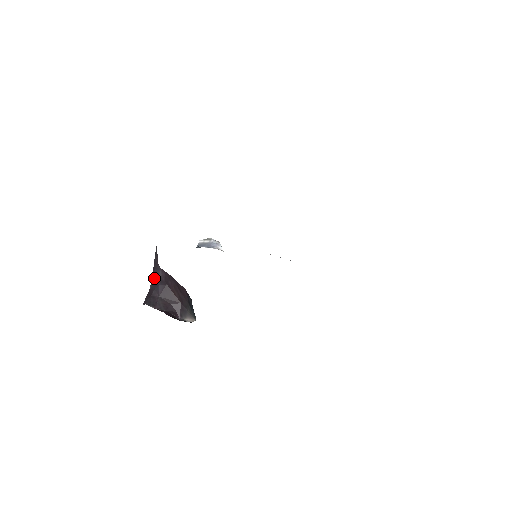
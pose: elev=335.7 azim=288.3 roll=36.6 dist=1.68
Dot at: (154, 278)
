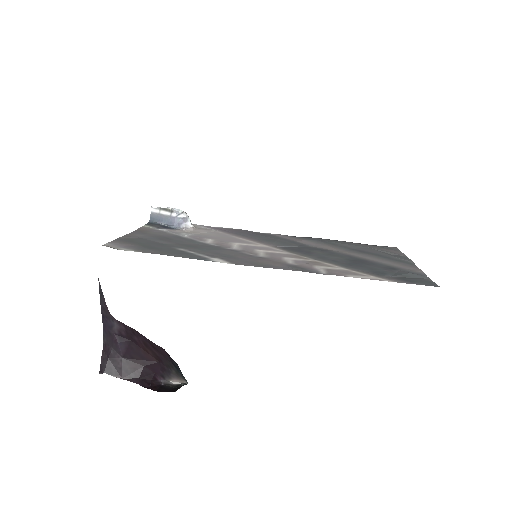
Dot at: (107, 330)
